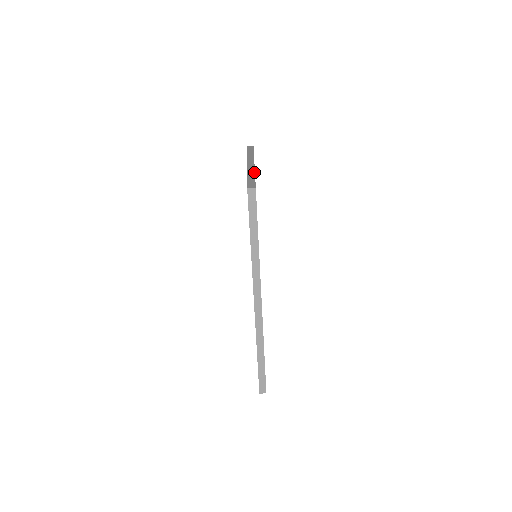
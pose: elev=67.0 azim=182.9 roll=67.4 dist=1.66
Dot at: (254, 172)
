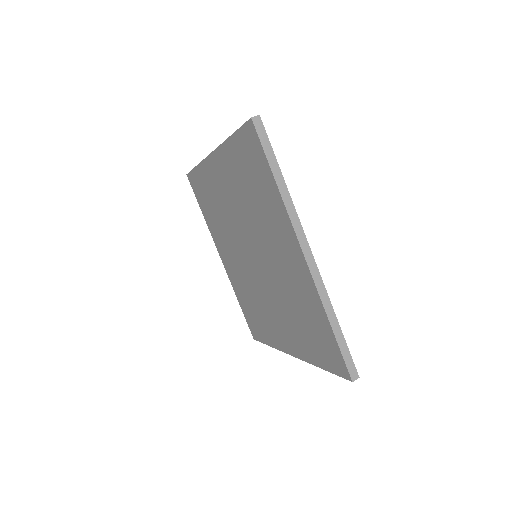
Dot at: occluded
